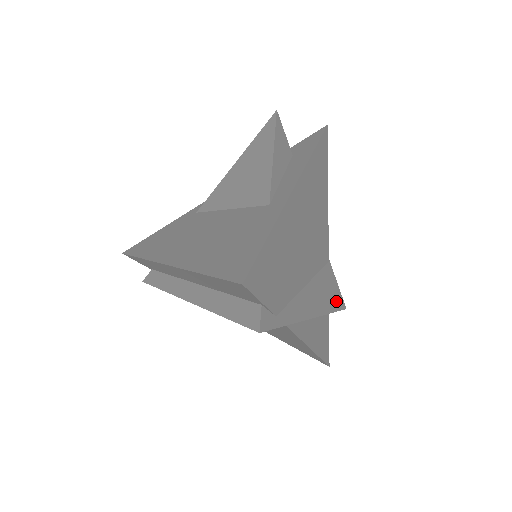
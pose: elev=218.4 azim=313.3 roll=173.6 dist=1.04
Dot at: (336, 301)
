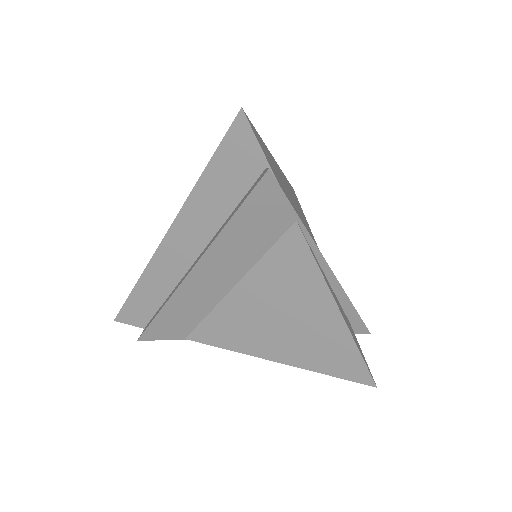
Dot at: occluded
